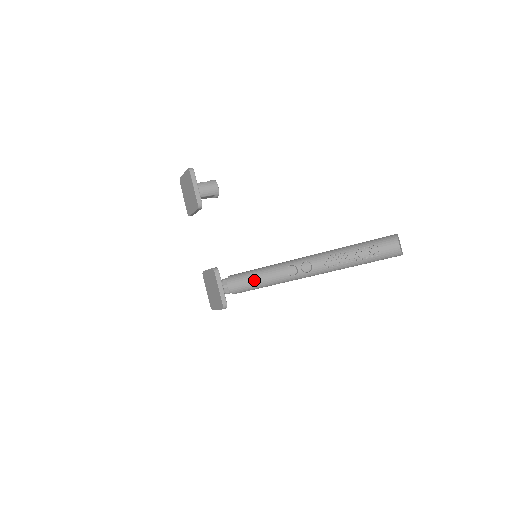
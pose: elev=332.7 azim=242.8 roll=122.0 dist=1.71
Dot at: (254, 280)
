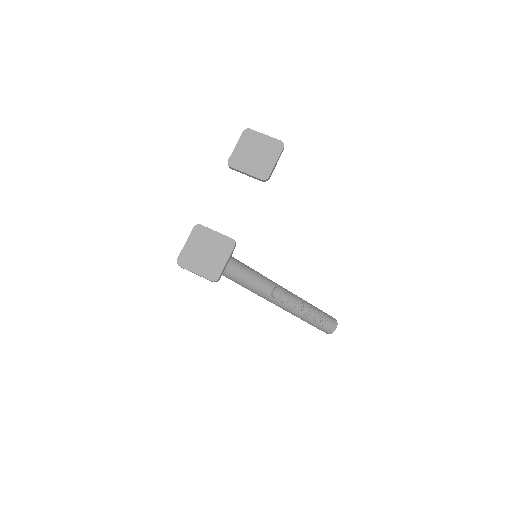
Dot at: (247, 276)
